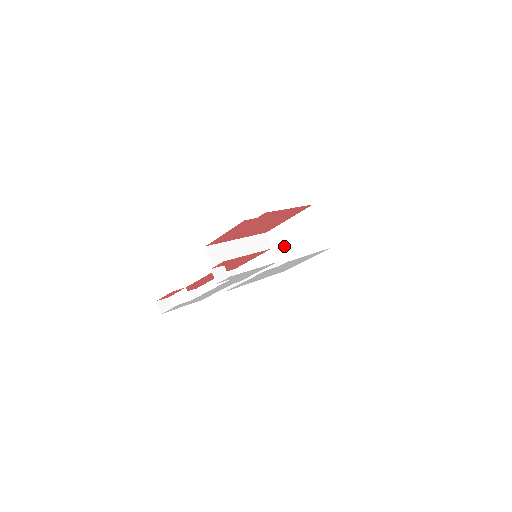
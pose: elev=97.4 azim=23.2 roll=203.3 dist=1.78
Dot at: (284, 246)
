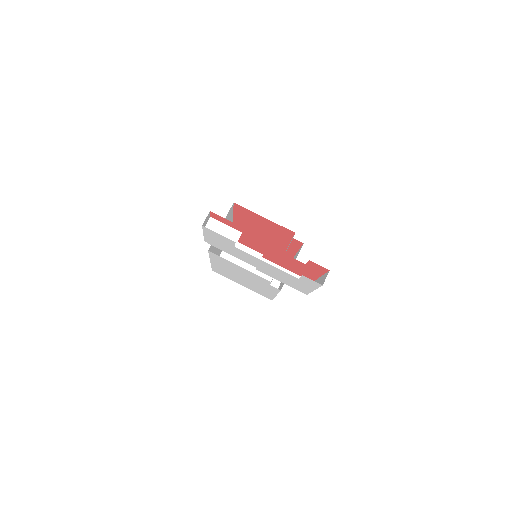
Dot at: occluded
